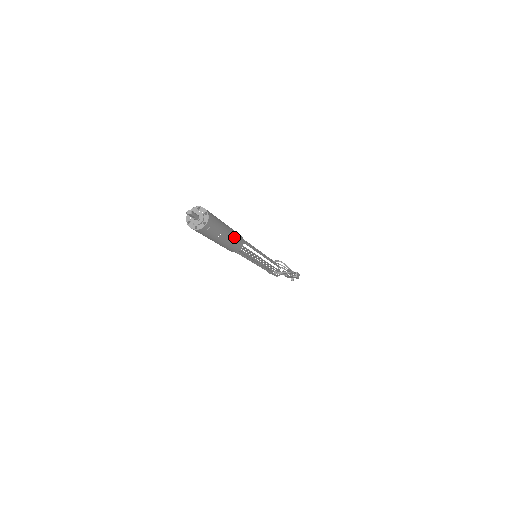
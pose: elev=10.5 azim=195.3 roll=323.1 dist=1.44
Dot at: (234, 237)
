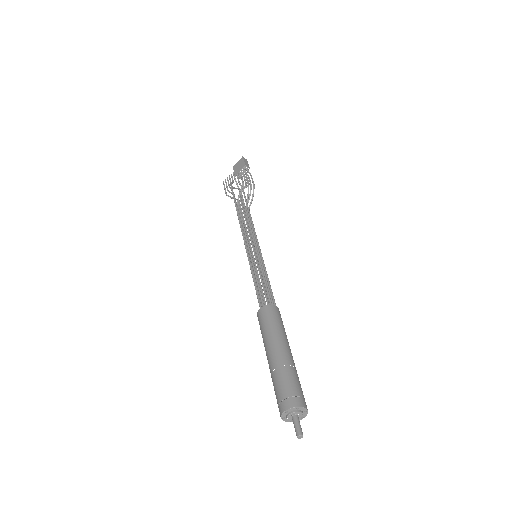
Dot at: (283, 333)
